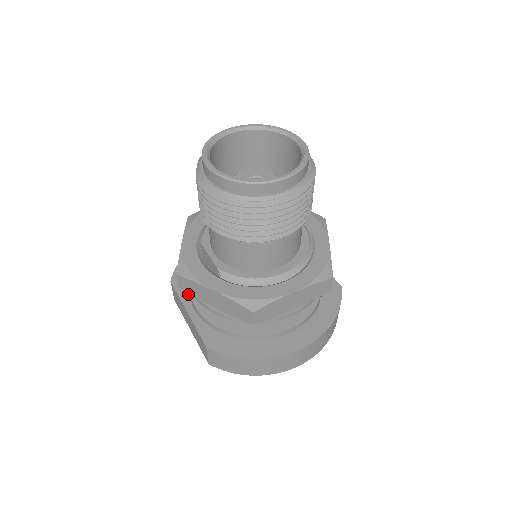
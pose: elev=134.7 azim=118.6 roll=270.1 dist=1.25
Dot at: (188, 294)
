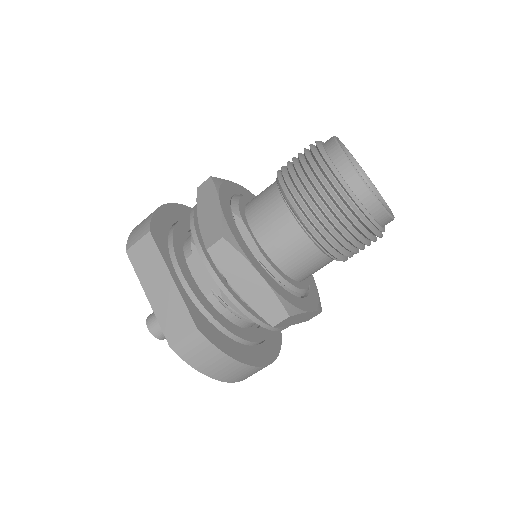
Dot at: (170, 257)
